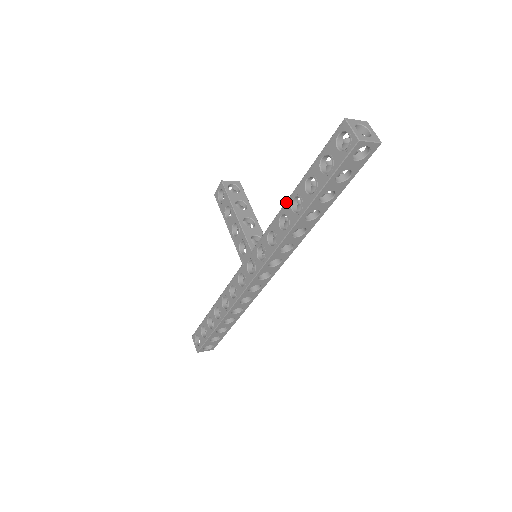
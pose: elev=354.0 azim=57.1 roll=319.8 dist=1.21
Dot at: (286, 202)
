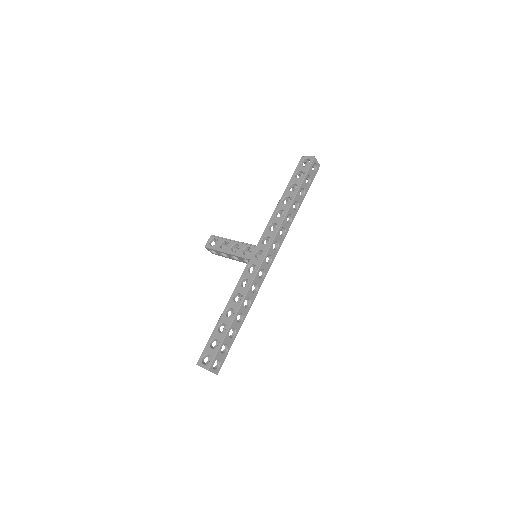
Dot at: (278, 204)
